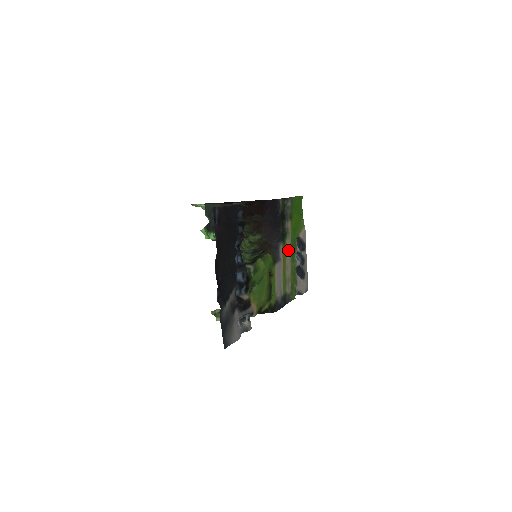
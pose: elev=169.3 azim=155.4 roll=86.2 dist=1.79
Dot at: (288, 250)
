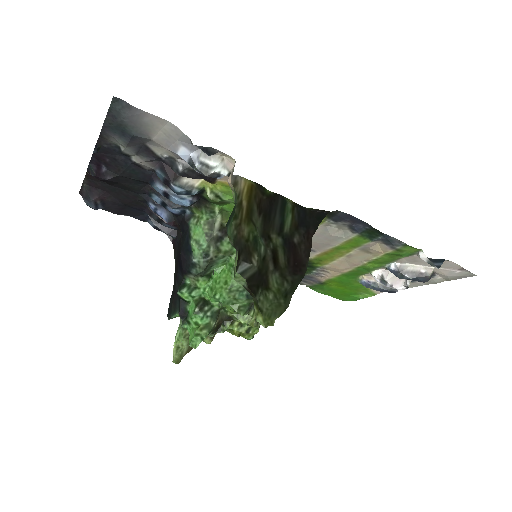
Dot at: (341, 270)
